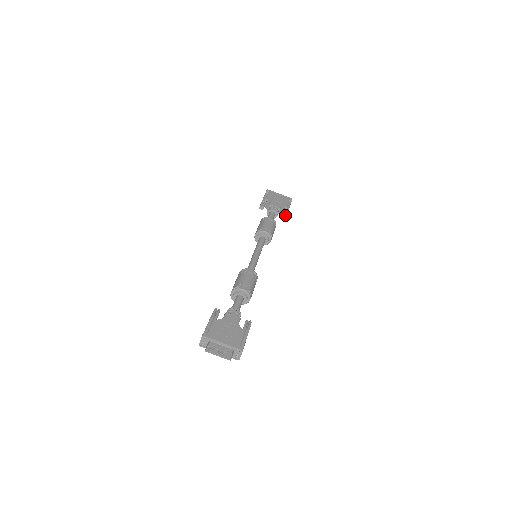
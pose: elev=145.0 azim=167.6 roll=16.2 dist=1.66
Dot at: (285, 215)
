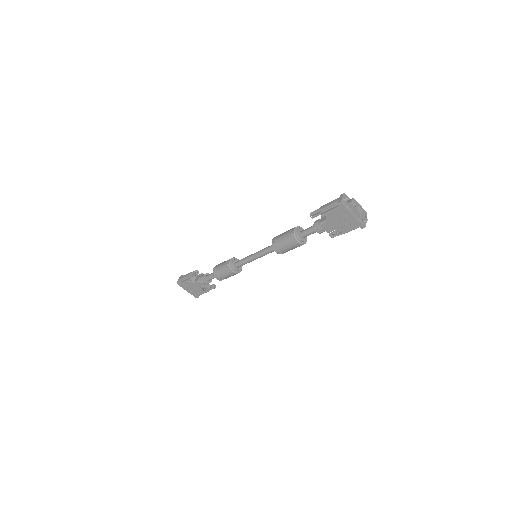
Dot at: (215, 285)
